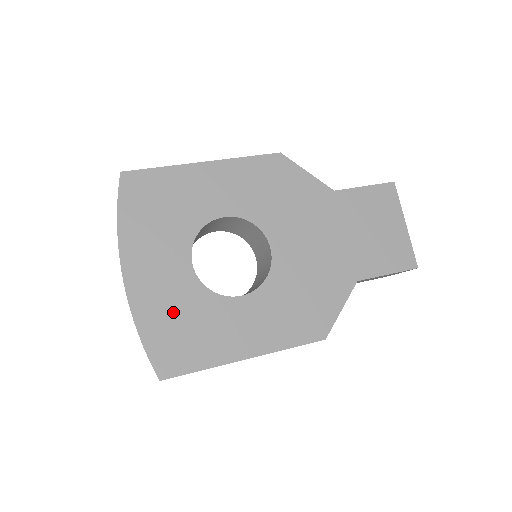
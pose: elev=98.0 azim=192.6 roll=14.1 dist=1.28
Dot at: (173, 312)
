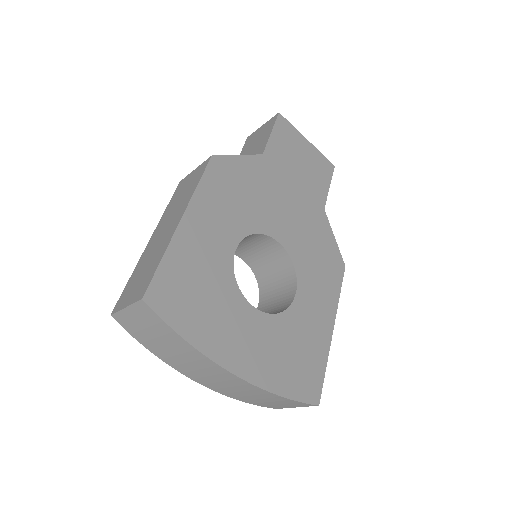
Dot at: (281, 355)
